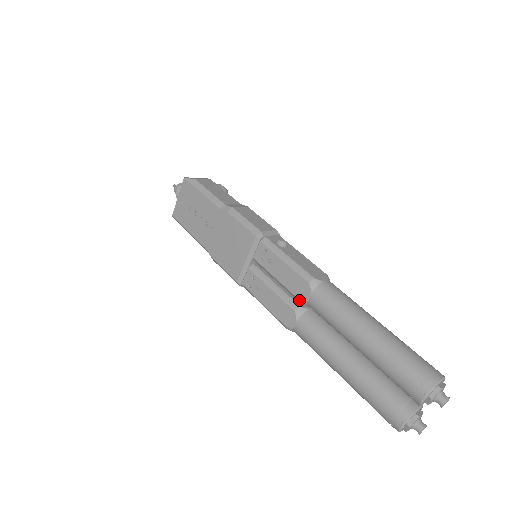
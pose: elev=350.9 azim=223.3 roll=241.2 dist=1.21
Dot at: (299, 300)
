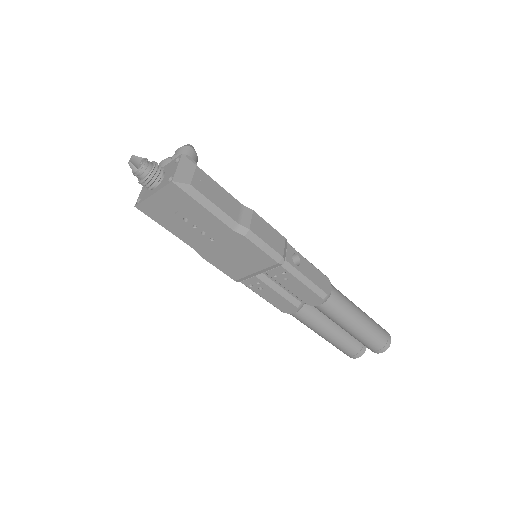
Dot at: occluded
